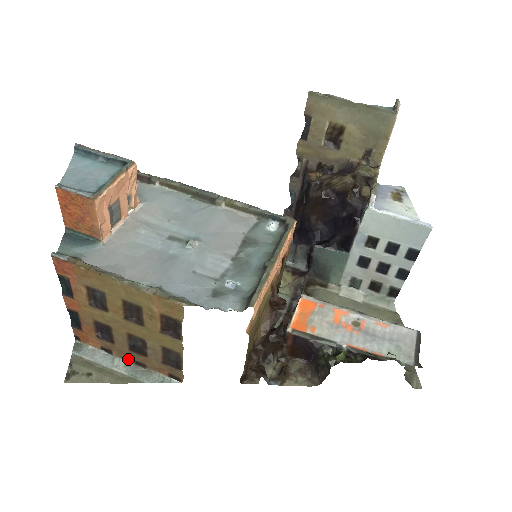
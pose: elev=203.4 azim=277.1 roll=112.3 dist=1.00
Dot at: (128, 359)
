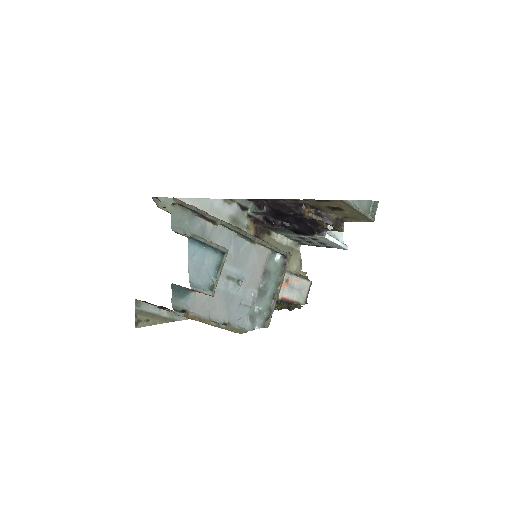
Dot at: (170, 310)
